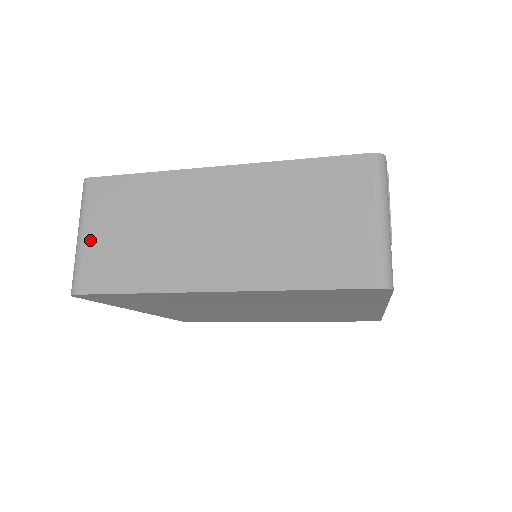
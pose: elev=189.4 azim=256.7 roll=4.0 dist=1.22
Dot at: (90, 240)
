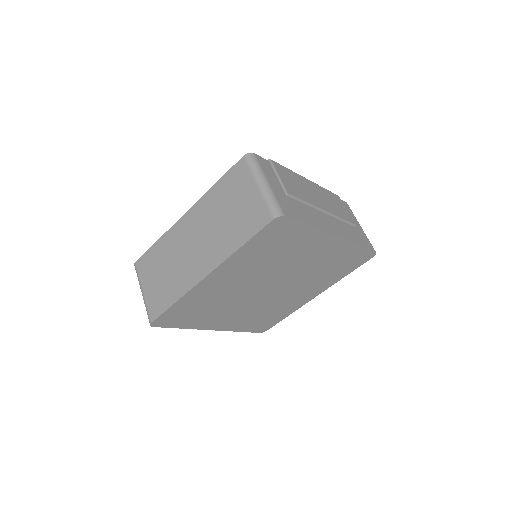
Dot at: (147, 292)
